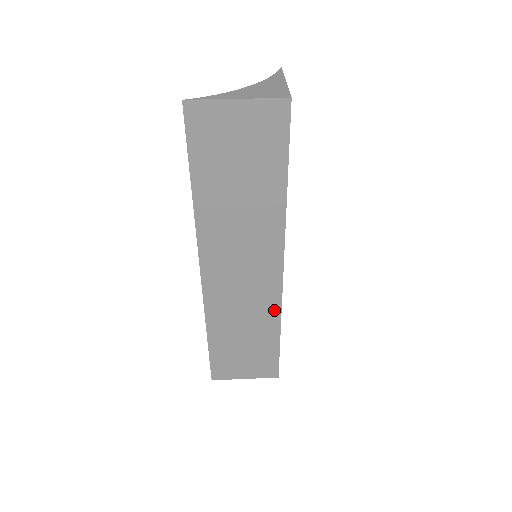
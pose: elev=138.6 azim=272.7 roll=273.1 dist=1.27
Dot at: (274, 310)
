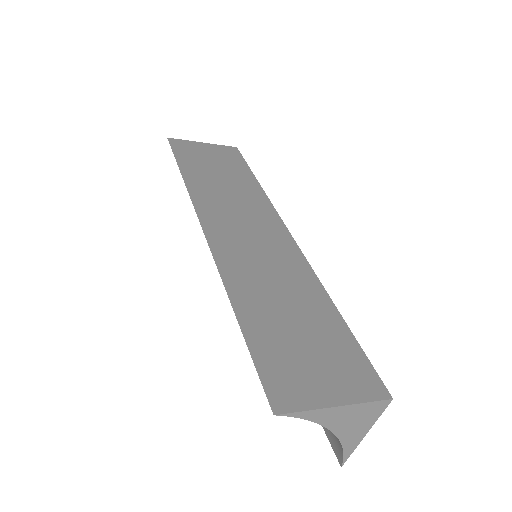
Dot at: (307, 274)
